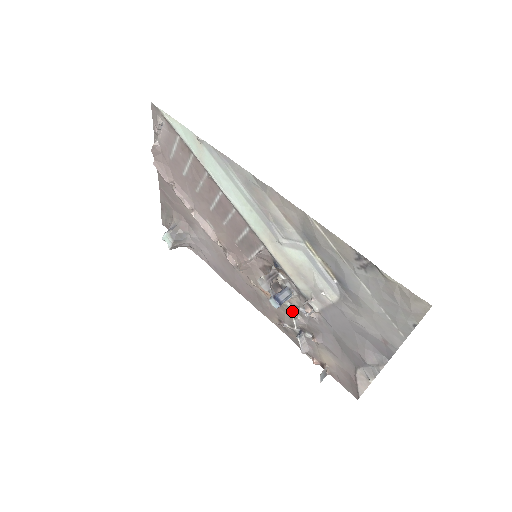
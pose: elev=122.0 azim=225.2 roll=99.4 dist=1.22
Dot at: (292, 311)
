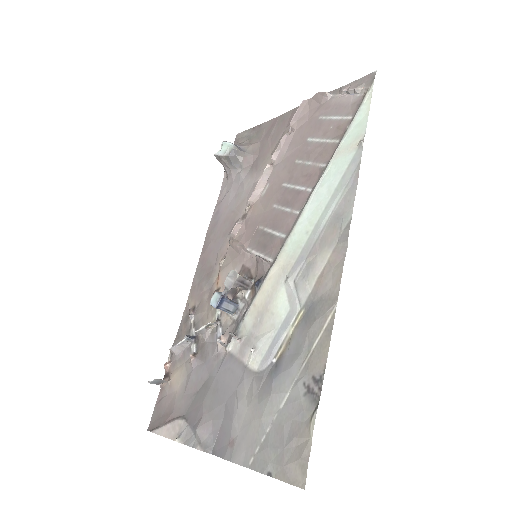
Dot at: (212, 319)
